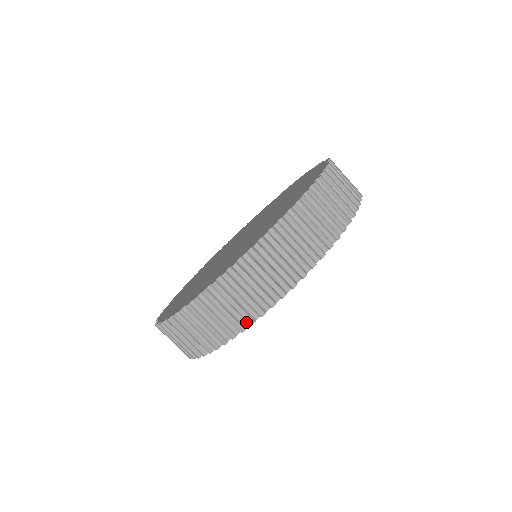
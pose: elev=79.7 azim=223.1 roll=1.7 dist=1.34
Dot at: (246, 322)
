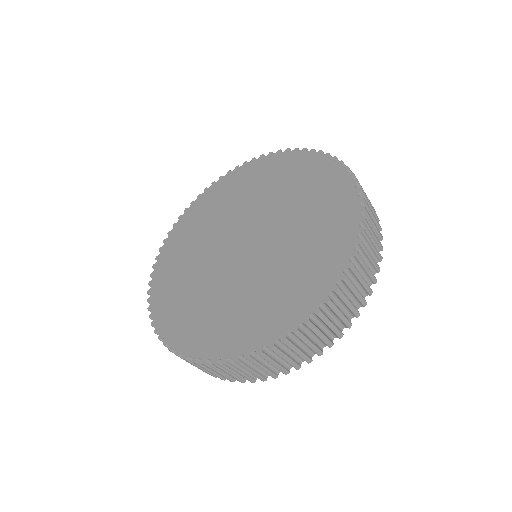
Dot at: occluded
